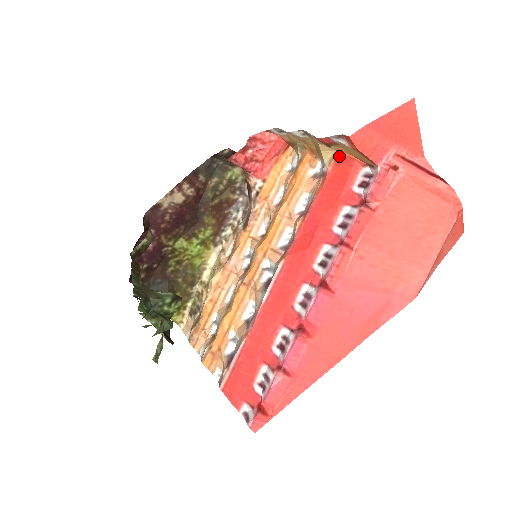
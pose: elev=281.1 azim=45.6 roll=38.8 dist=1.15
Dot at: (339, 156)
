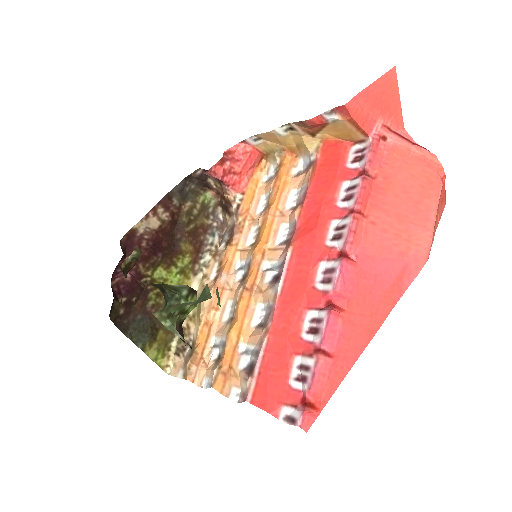
Dot at: (325, 143)
